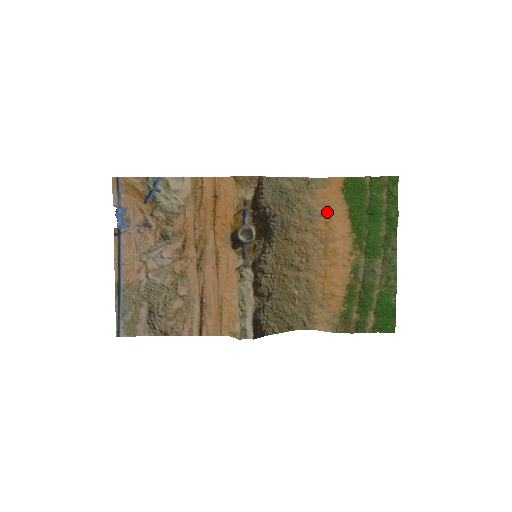
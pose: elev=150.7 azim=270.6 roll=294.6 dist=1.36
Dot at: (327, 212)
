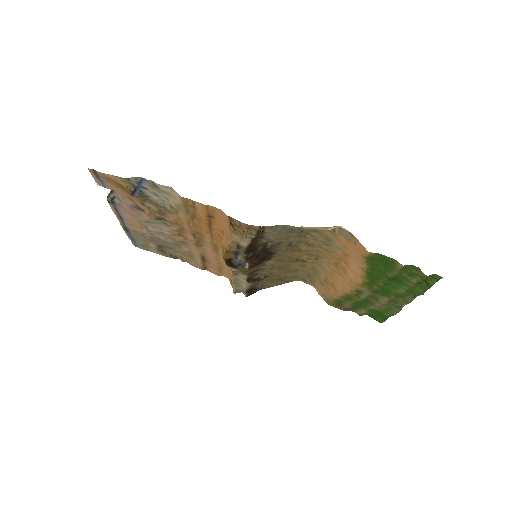
Dot at: (346, 251)
